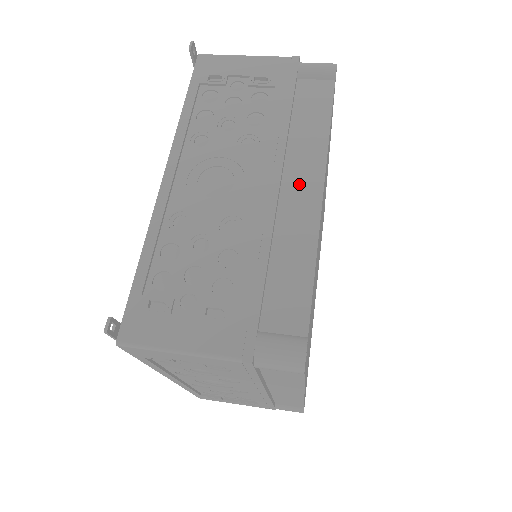
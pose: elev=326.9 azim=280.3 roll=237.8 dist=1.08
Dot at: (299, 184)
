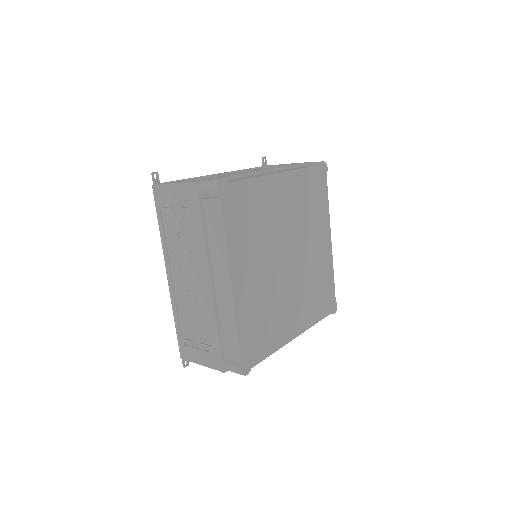
Dot at: occluded
